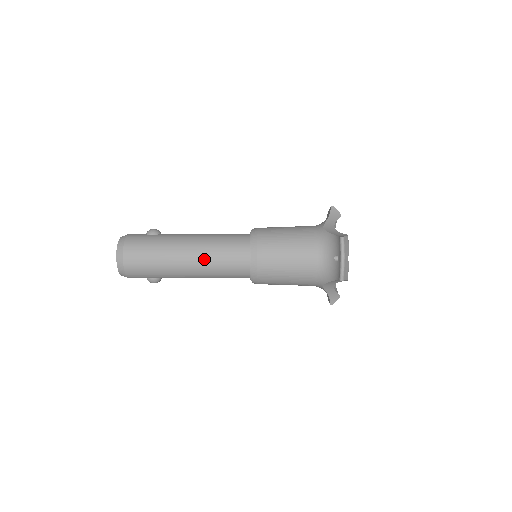
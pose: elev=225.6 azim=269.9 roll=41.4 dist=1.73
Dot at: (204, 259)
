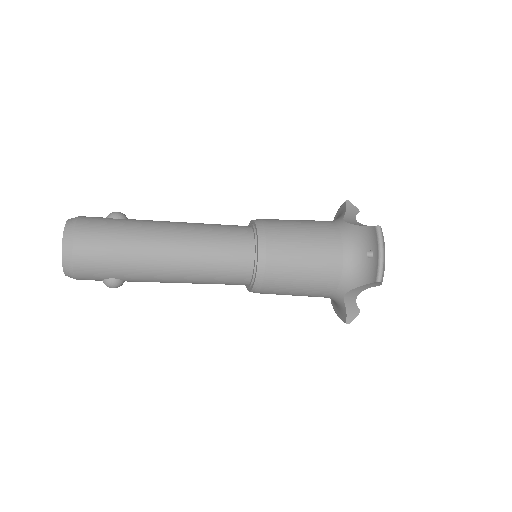
Dot at: (192, 252)
